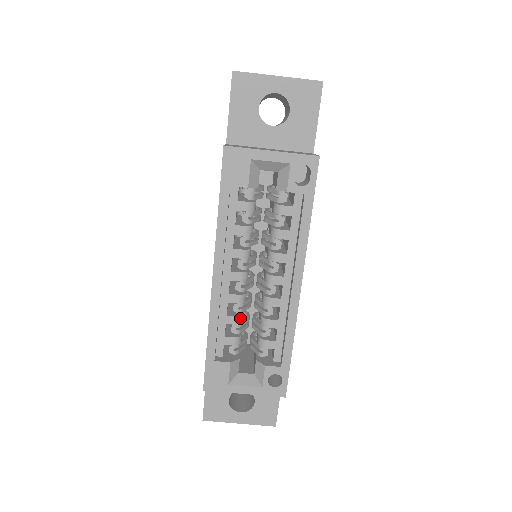
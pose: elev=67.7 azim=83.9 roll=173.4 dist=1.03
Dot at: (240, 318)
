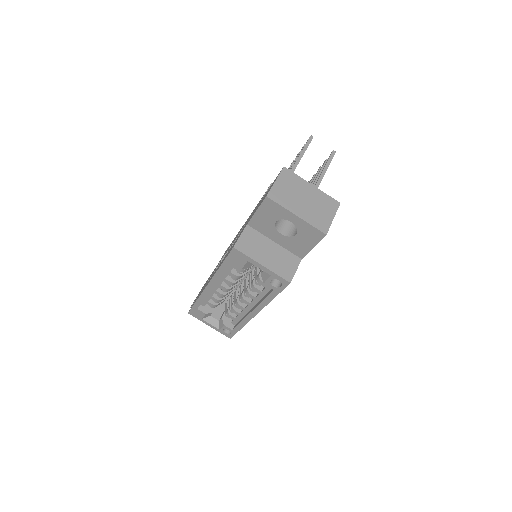
Dot at: (219, 300)
